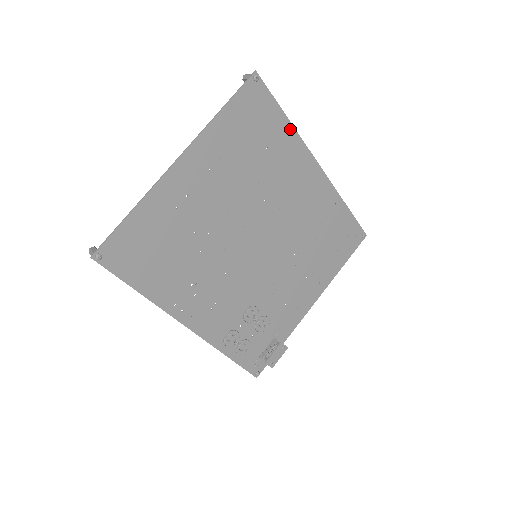
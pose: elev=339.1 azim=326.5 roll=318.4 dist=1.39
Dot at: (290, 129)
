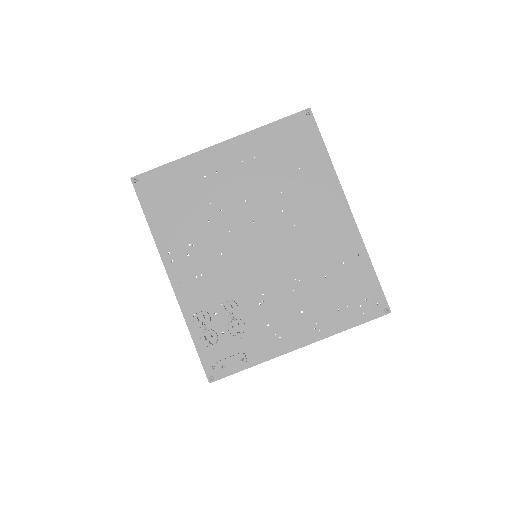
Dot at: (328, 163)
